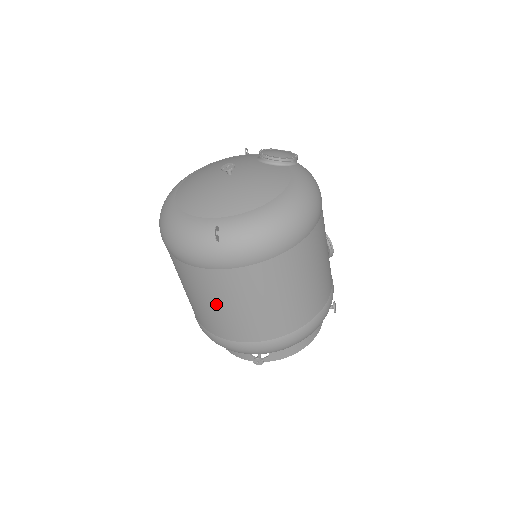
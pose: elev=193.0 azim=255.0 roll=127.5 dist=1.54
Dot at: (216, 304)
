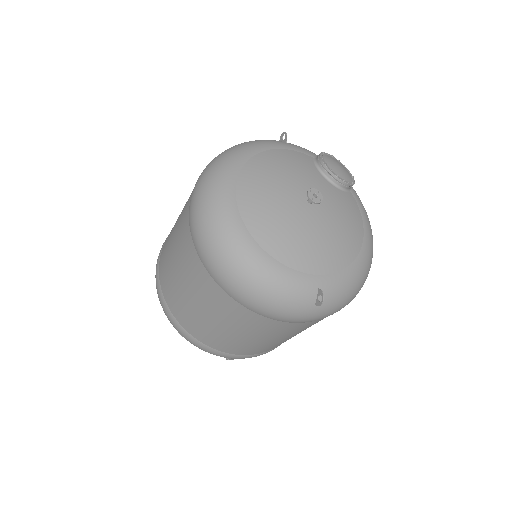
Dot at: (250, 337)
